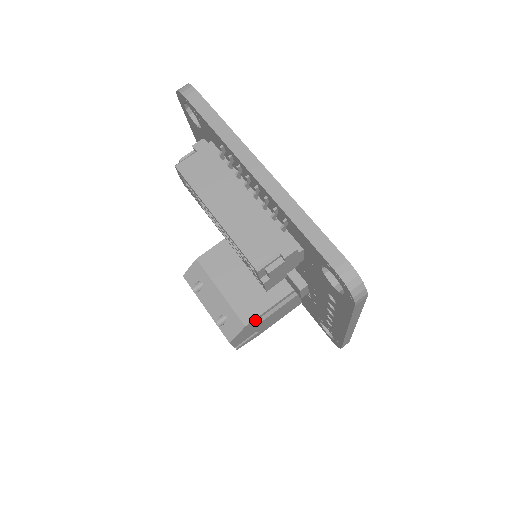
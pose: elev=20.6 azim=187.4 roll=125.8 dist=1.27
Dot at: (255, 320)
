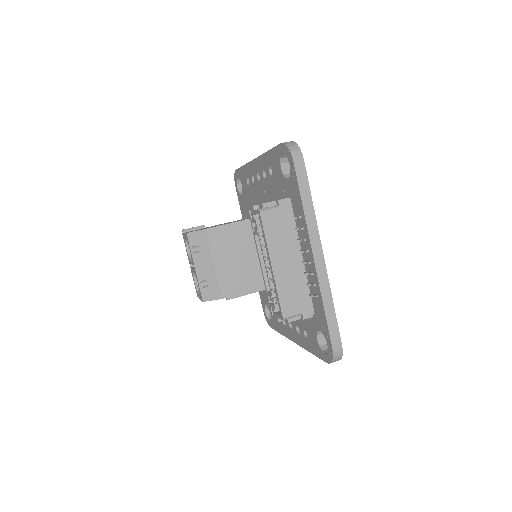
Dot at: (230, 296)
